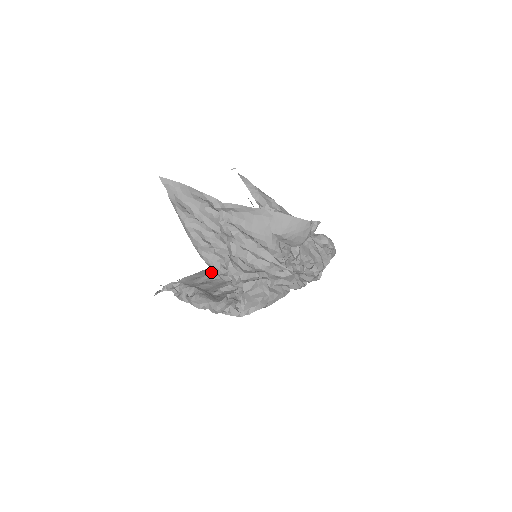
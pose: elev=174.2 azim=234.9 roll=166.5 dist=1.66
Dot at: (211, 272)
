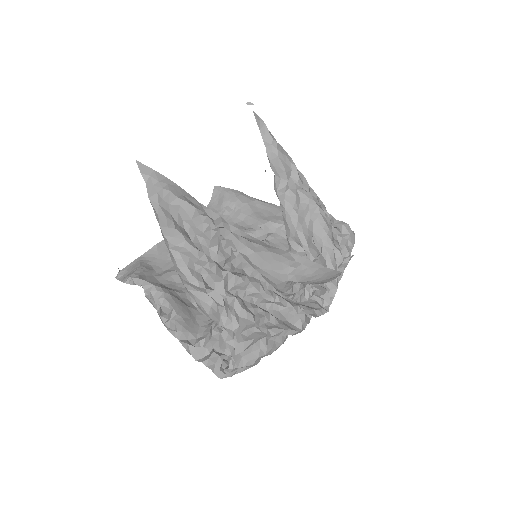
Dot at: occluded
